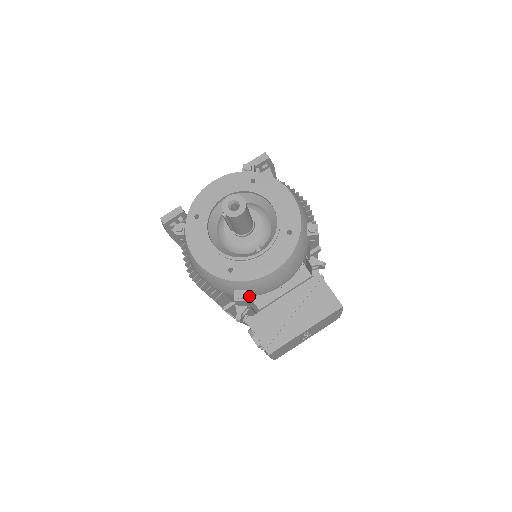
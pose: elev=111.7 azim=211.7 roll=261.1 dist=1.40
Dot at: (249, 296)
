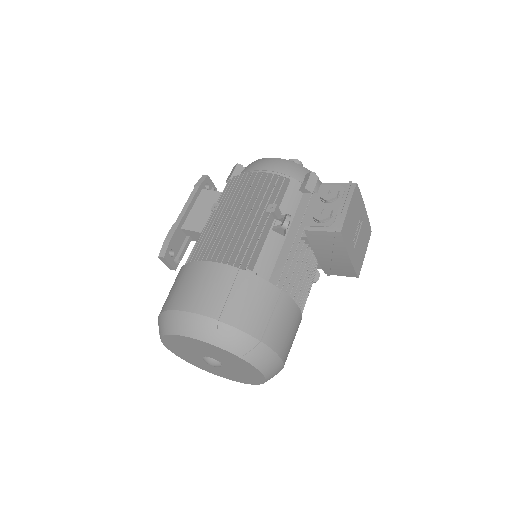
Dot at: occluded
